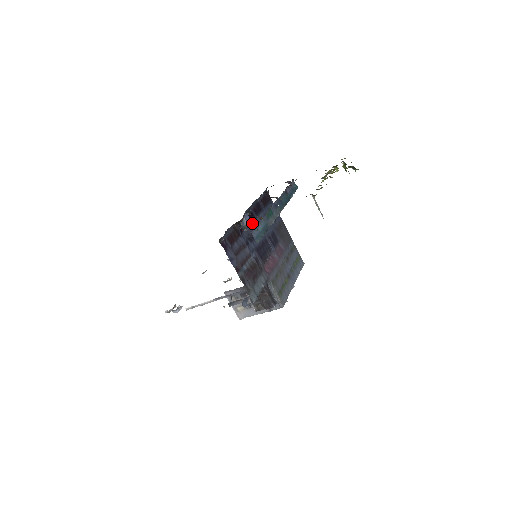
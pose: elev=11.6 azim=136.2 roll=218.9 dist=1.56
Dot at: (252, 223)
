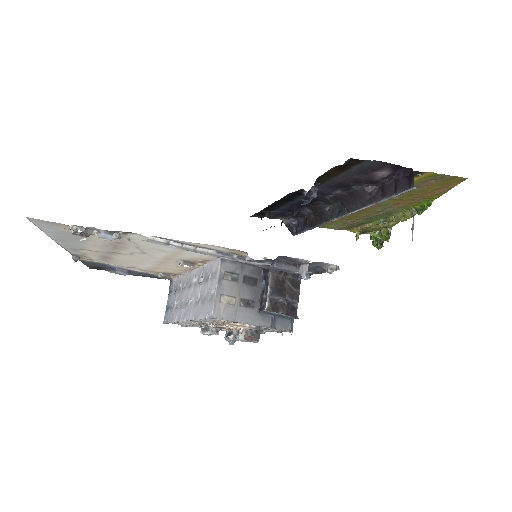
Dot at: occluded
